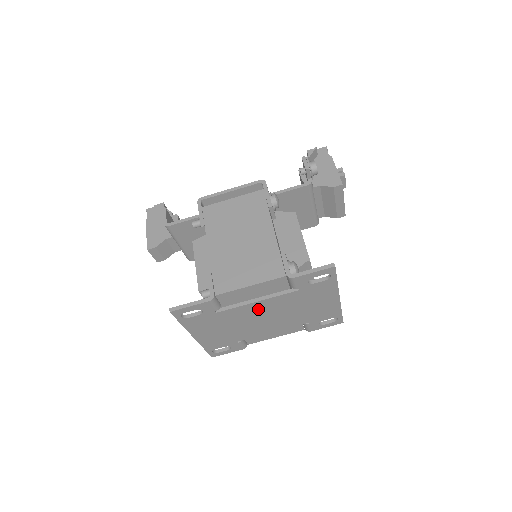
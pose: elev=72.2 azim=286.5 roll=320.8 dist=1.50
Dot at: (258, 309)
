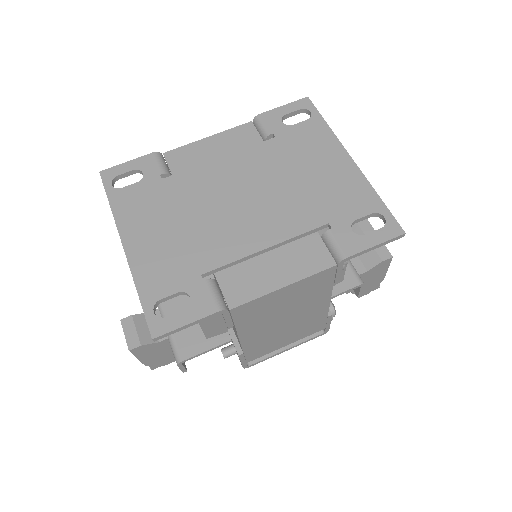
Dot at: (224, 177)
